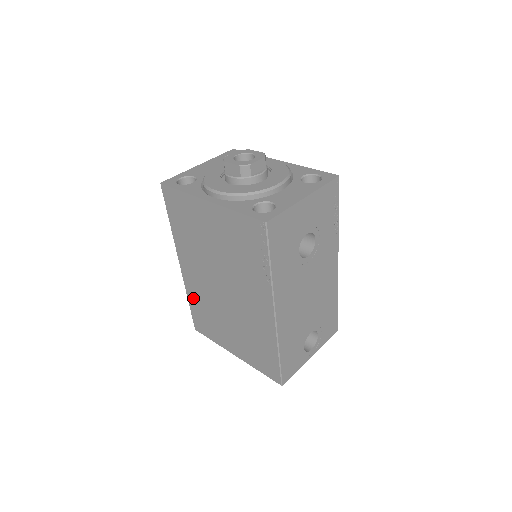
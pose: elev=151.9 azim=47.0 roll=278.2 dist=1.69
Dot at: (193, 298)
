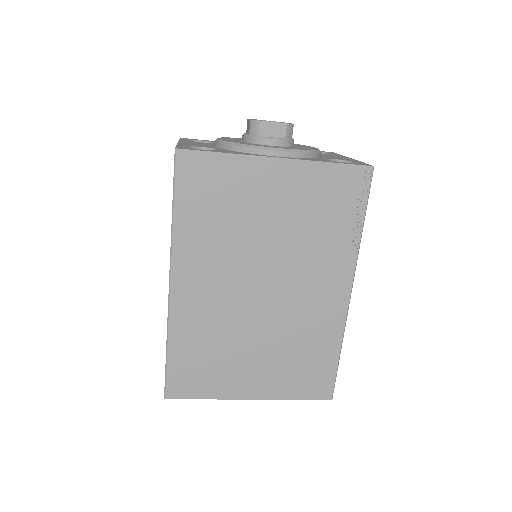
Dot at: (183, 337)
